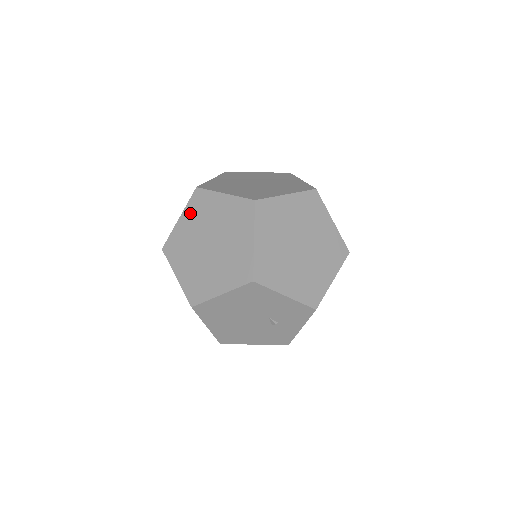
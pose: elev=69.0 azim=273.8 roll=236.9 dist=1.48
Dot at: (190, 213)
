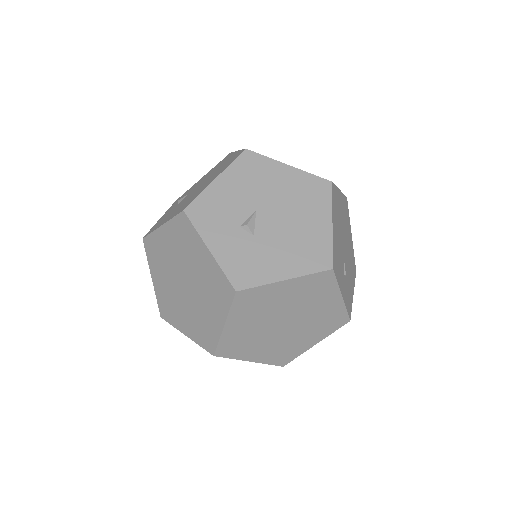
Dot at: occluded
